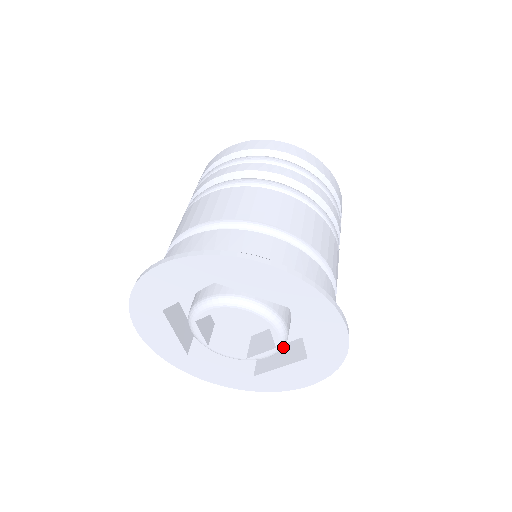
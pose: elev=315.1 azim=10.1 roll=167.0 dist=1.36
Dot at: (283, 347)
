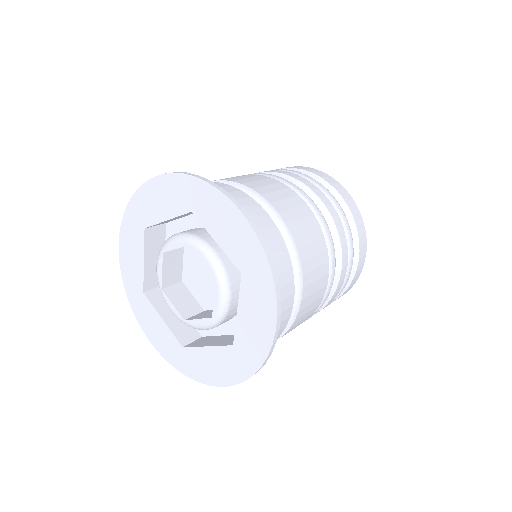
Dot at: occluded
